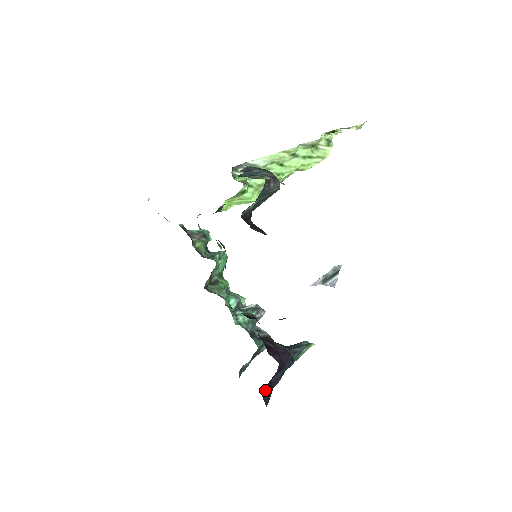
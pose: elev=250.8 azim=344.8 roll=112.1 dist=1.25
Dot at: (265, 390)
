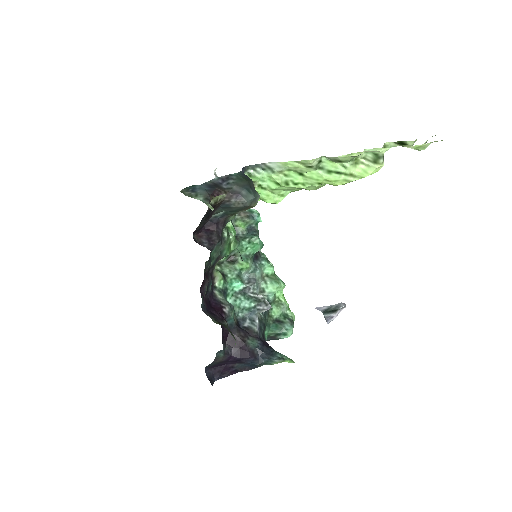
Dot at: (218, 368)
